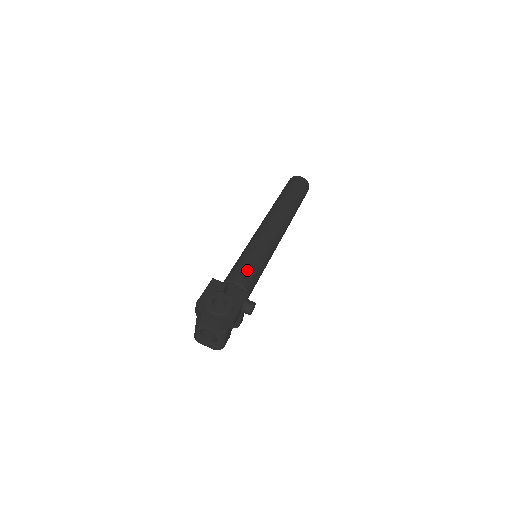
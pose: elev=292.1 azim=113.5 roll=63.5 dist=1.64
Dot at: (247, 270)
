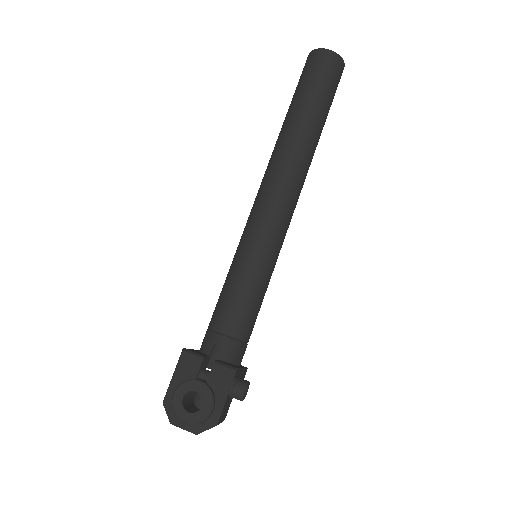
Dot at: (238, 304)
